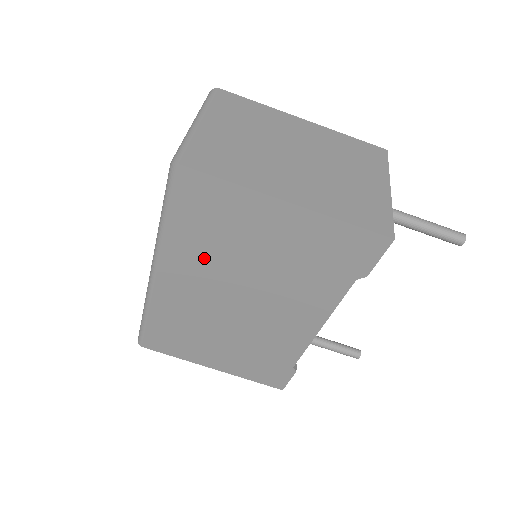
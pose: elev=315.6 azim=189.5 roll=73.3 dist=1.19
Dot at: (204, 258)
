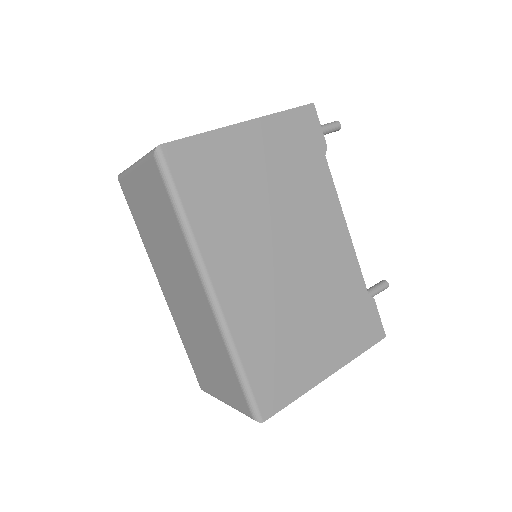
Dot at: (234, 229)
